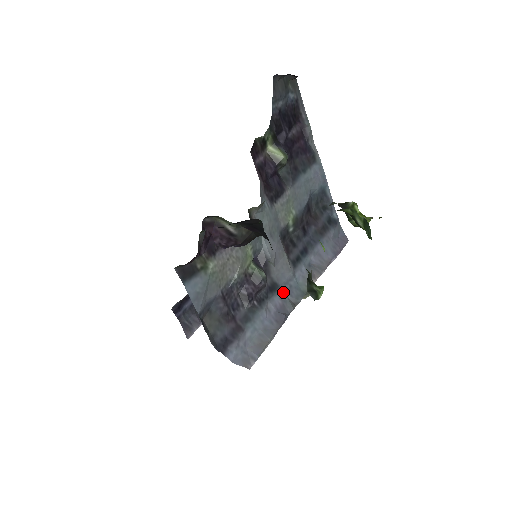
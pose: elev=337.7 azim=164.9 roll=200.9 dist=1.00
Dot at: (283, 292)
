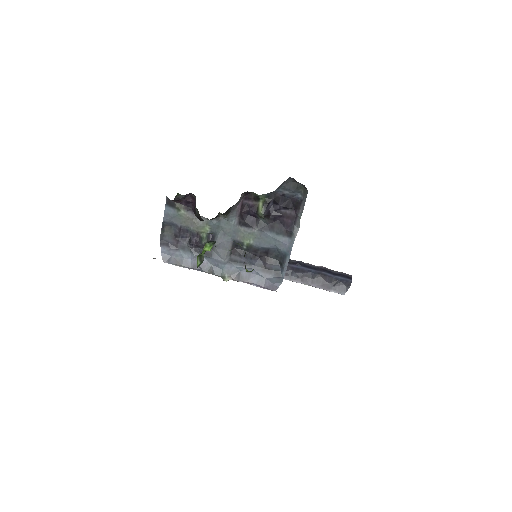
Dot at: (212, 262)
